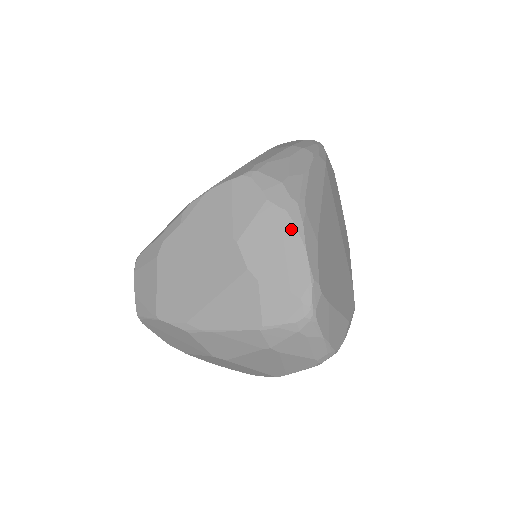
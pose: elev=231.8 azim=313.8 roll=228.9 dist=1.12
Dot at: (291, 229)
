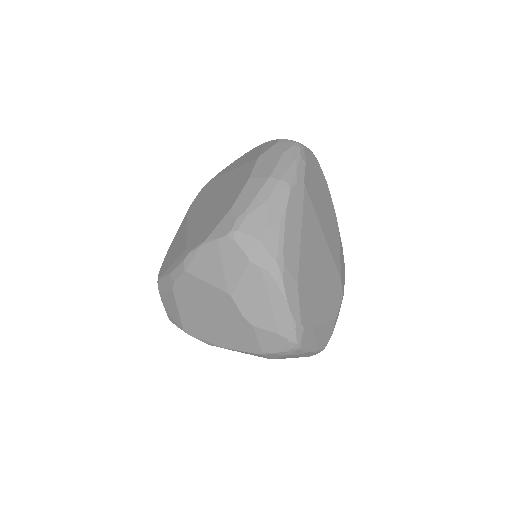
Dot at: (273, 286)
